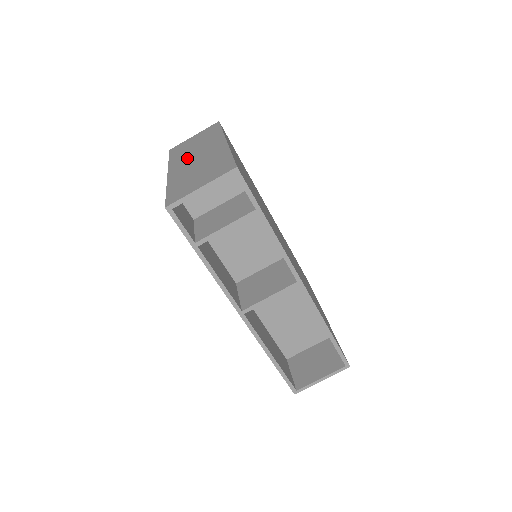
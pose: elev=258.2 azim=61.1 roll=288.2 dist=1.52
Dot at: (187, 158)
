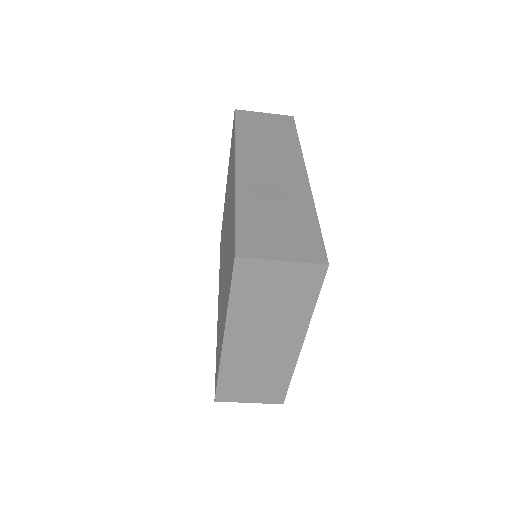
Dot at: (253, 333)
